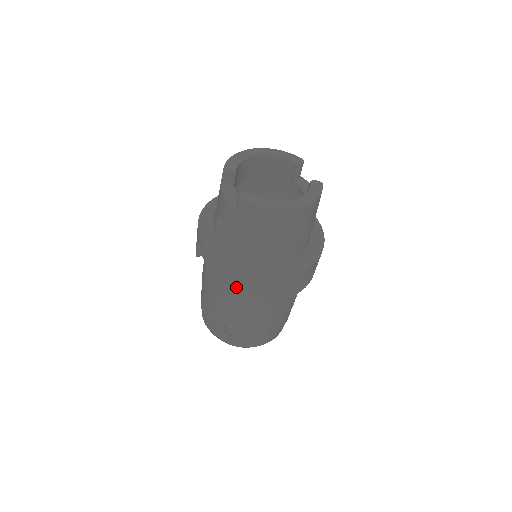
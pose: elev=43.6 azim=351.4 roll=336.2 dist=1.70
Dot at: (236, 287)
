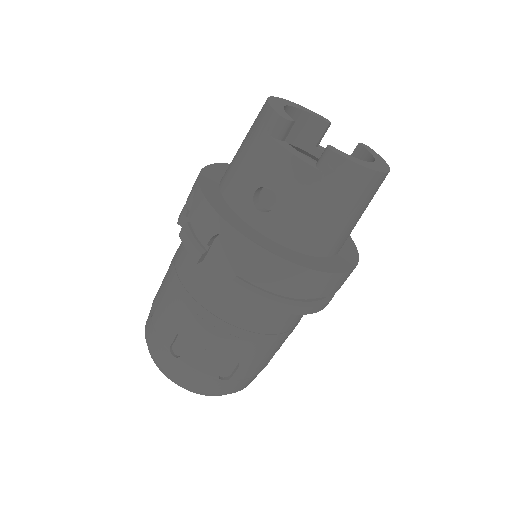
Dot at: (285, 297)
